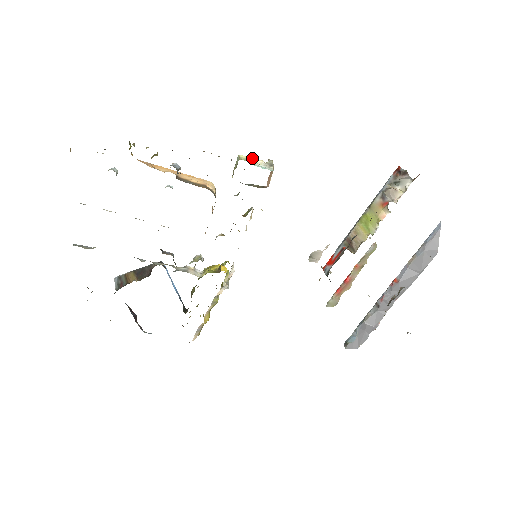
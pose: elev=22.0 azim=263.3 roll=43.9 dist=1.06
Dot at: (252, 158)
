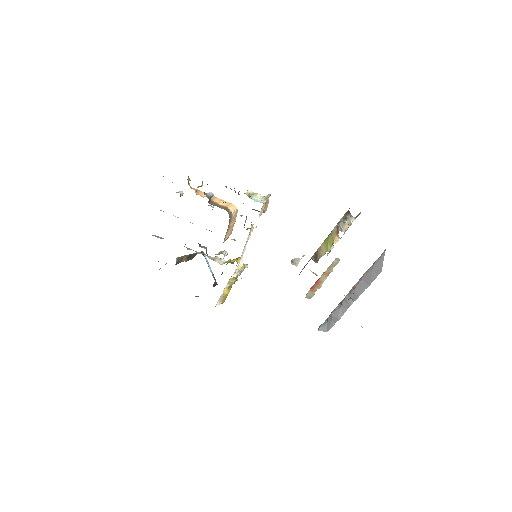
Dot at: (255, 193)
